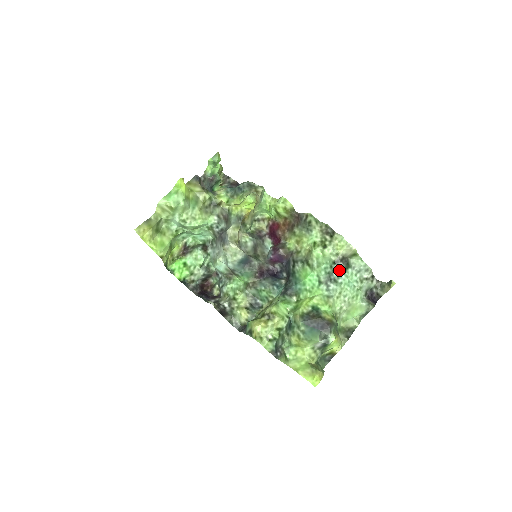
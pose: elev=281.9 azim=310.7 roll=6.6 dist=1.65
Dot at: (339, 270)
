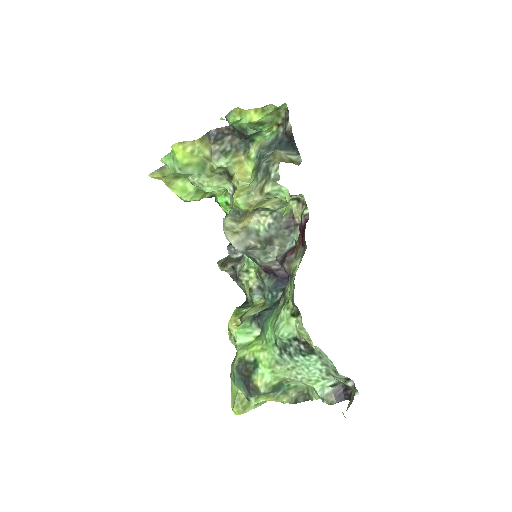
Dot at: (298, 349)
